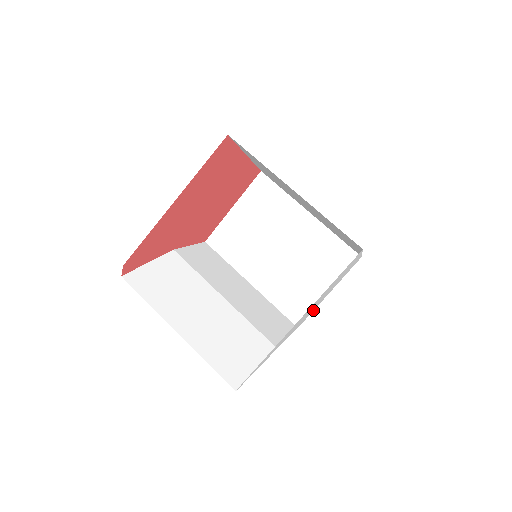
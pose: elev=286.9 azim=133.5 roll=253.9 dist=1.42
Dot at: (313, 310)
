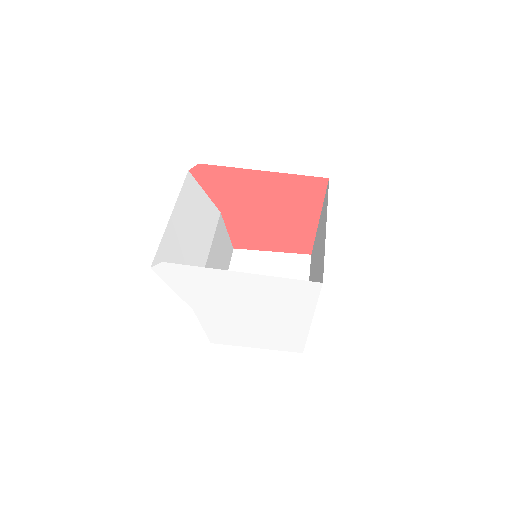
Dot at: (235, 343)
